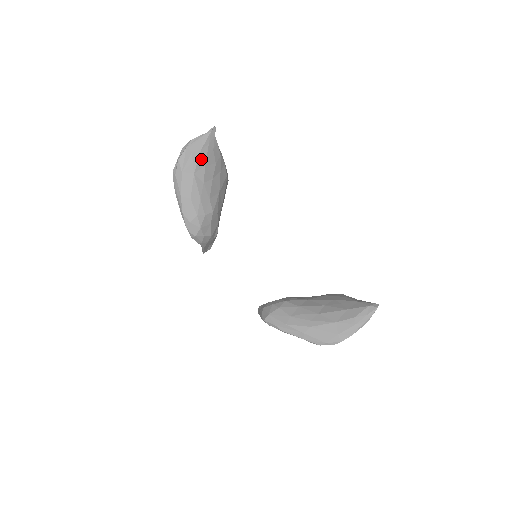
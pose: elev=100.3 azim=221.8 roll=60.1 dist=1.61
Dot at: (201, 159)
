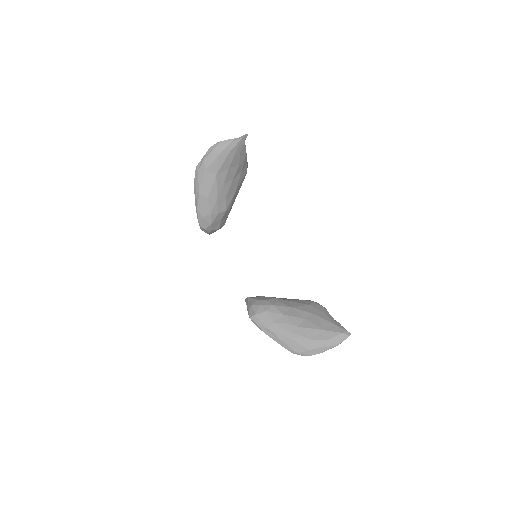
Dot at: (226, 162)
